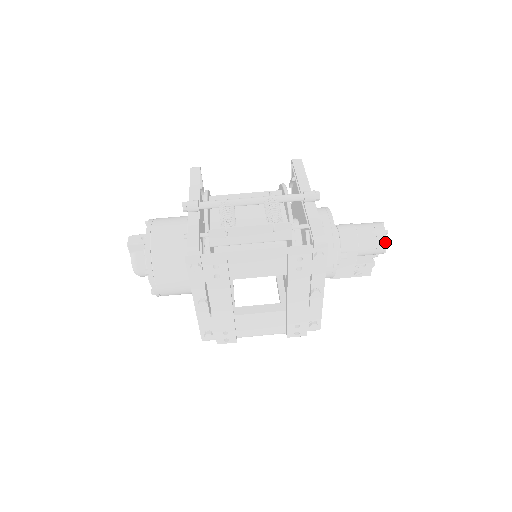
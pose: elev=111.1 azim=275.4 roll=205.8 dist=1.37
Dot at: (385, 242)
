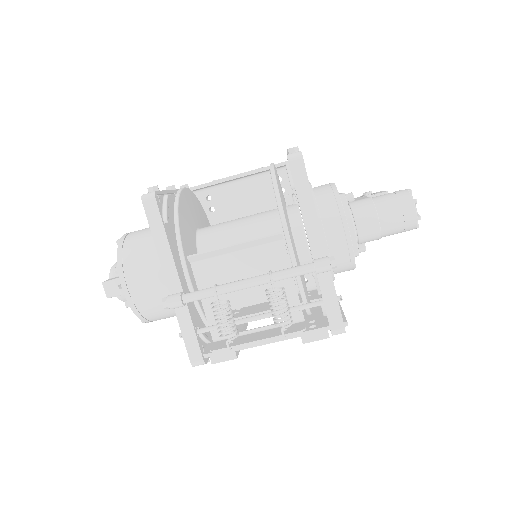
Dot at: (415, 228)
